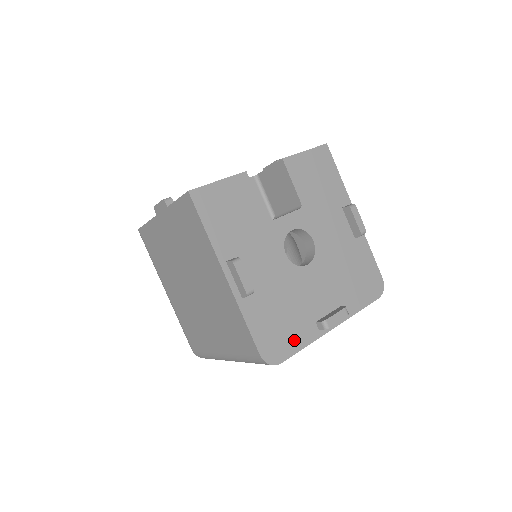
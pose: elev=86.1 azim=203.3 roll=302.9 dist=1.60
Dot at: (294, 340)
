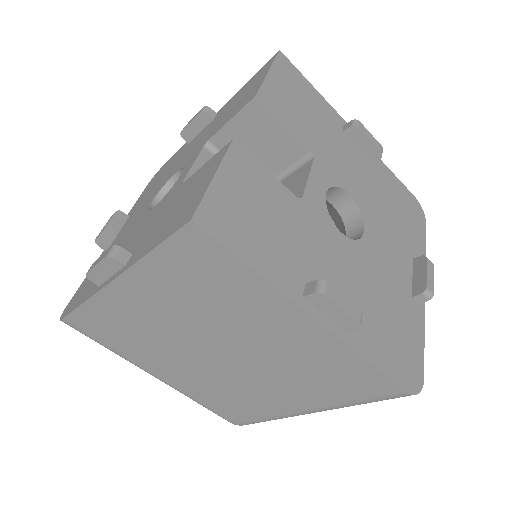
Dot at: (413, 339)
